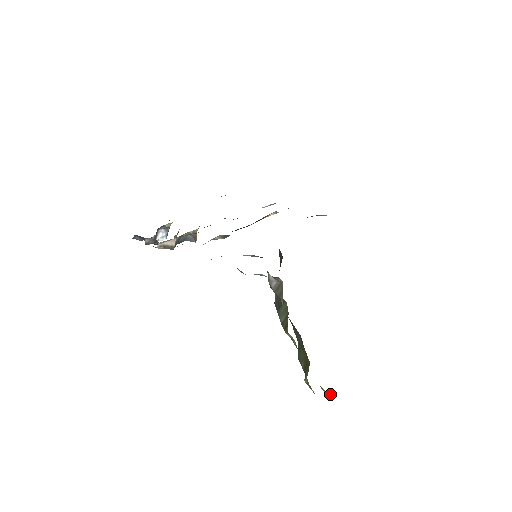
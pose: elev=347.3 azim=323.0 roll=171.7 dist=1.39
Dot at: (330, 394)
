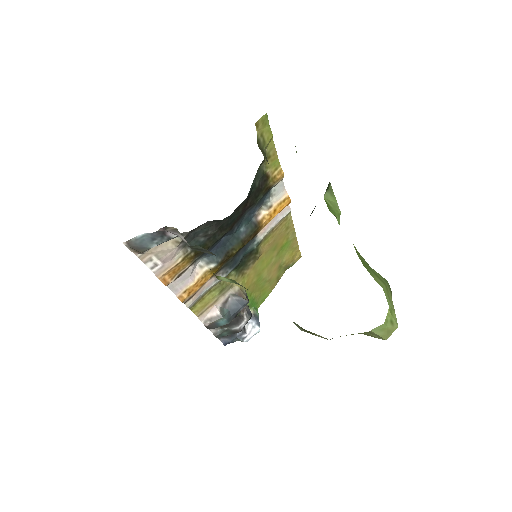
Dot at: (371, 331)
